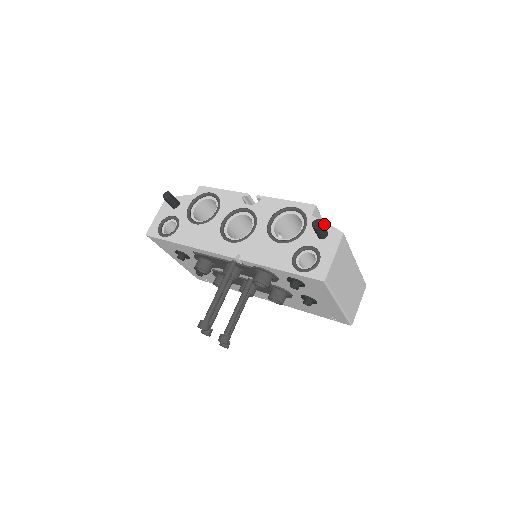
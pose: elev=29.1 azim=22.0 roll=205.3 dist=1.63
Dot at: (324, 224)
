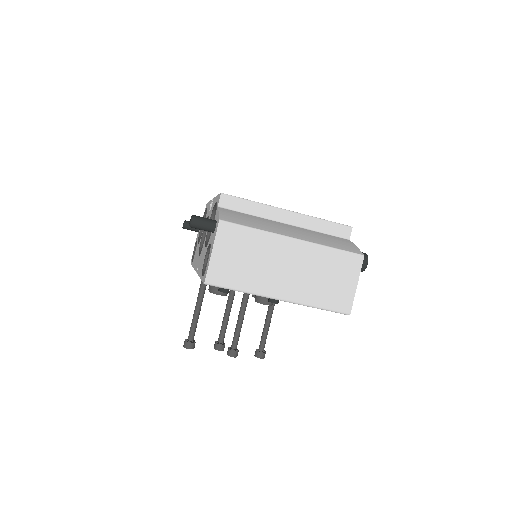
Dot at: (217, 214)
